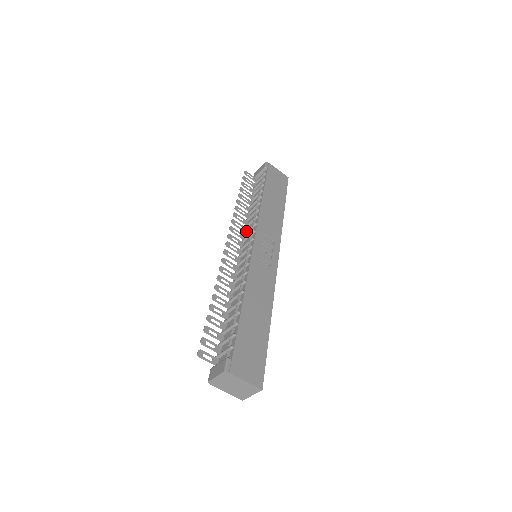
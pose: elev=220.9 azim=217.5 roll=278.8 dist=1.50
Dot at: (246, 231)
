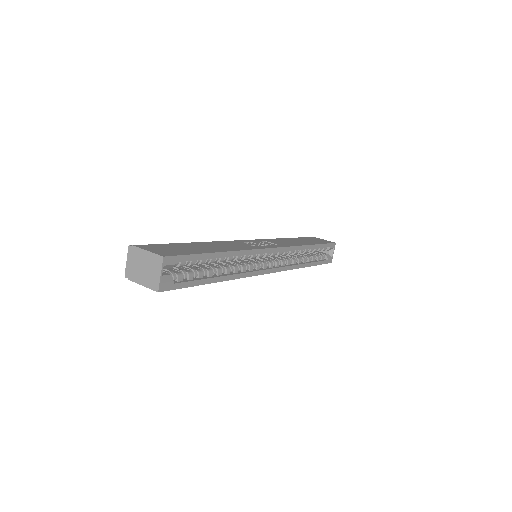
Dot at: occluded
